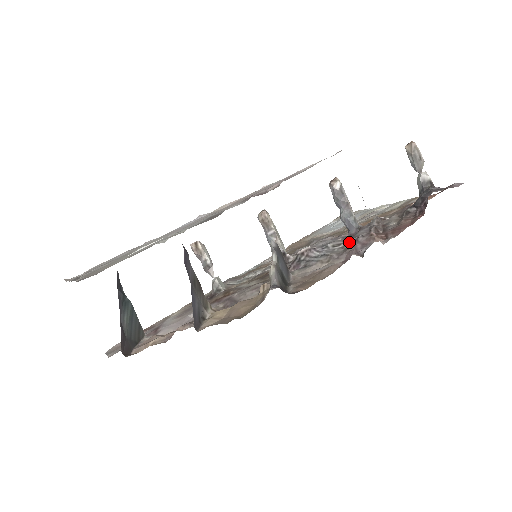
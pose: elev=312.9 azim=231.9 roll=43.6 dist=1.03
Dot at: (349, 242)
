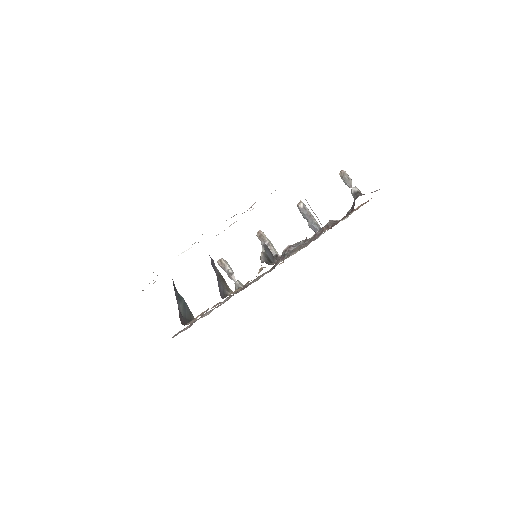
Dot at: (312, 237)
